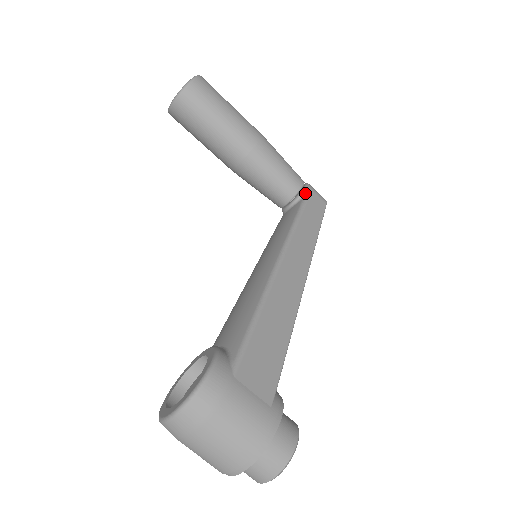
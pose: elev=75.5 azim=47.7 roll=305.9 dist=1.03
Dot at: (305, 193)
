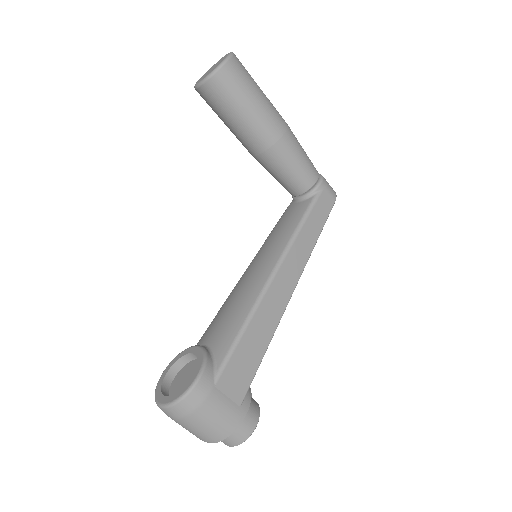
Dot at: (316, 191)
